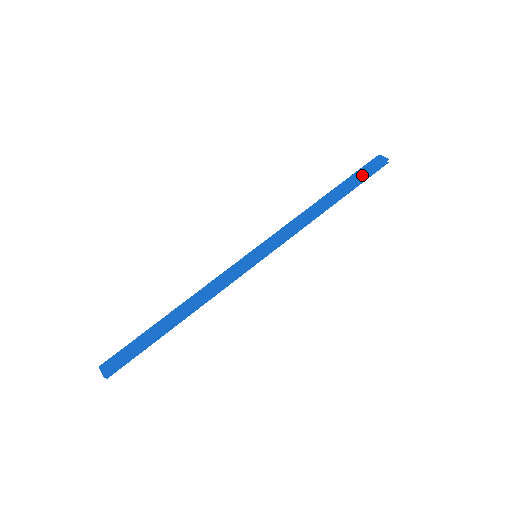
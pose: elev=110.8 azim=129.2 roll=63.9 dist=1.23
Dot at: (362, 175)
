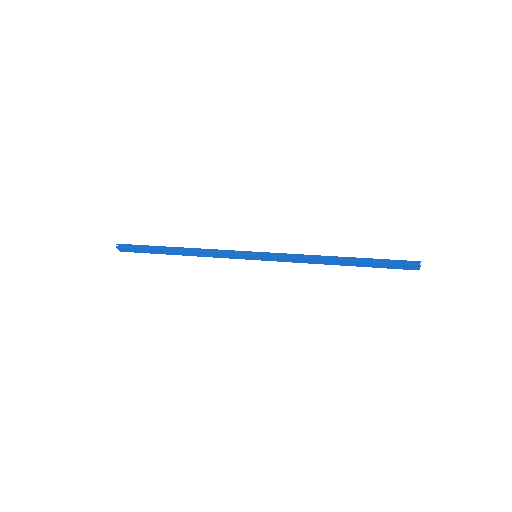
Dot at: (386, 260)
